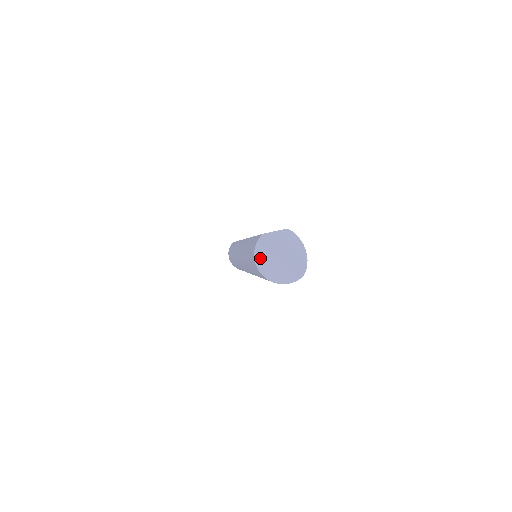
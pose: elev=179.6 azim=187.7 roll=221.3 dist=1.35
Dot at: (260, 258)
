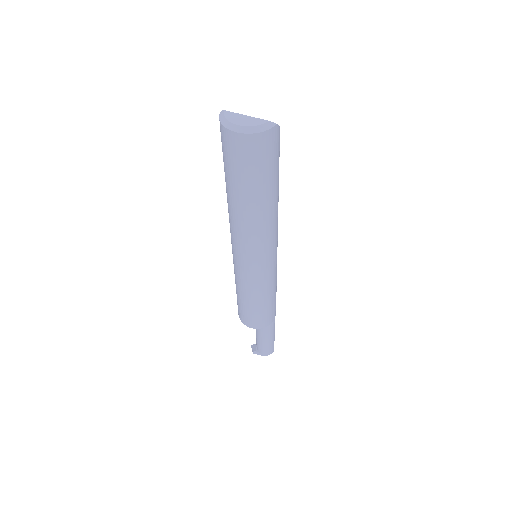
Dot at: (226, 118)
